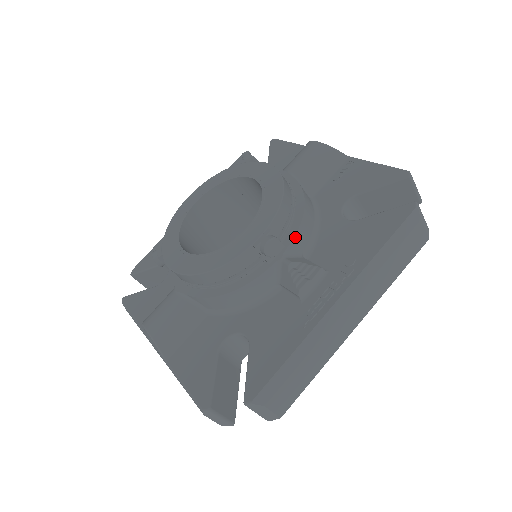
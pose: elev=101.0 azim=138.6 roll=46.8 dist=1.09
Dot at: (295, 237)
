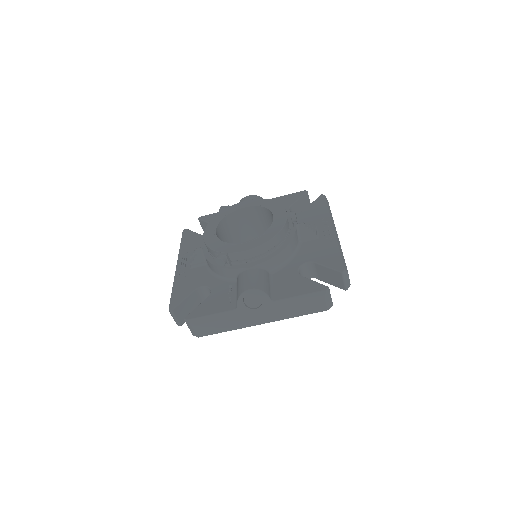
Dot at: occluded
